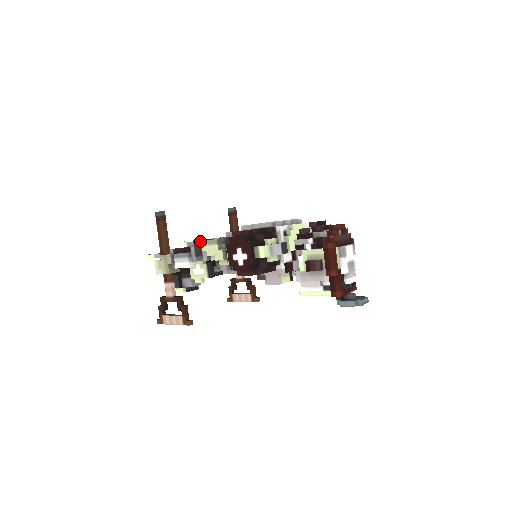
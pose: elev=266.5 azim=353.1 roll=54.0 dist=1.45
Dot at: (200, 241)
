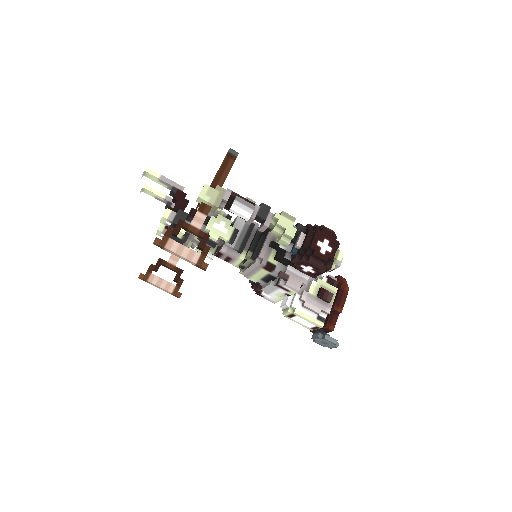
Dot at: occluded
